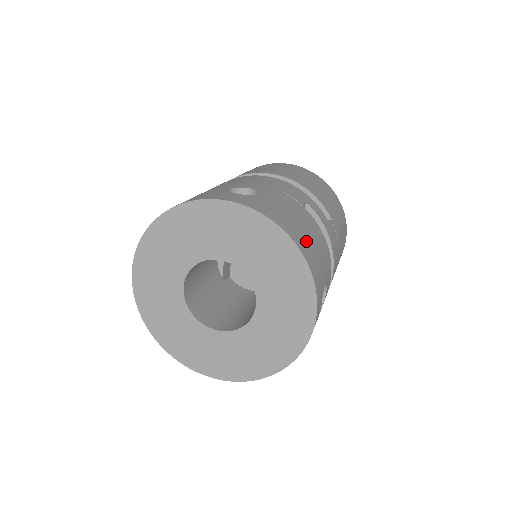
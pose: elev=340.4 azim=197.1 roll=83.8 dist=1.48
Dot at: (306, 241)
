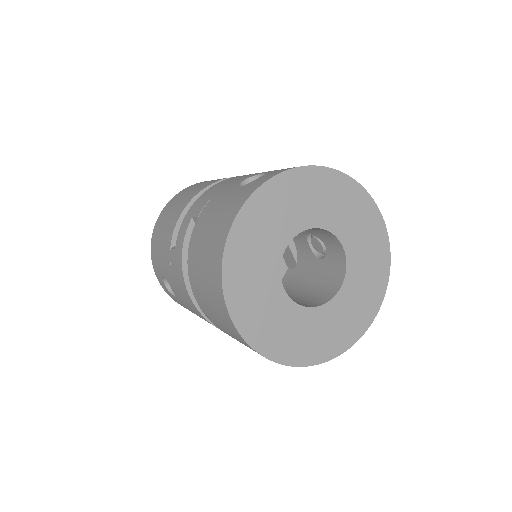
Dot at: occluded
